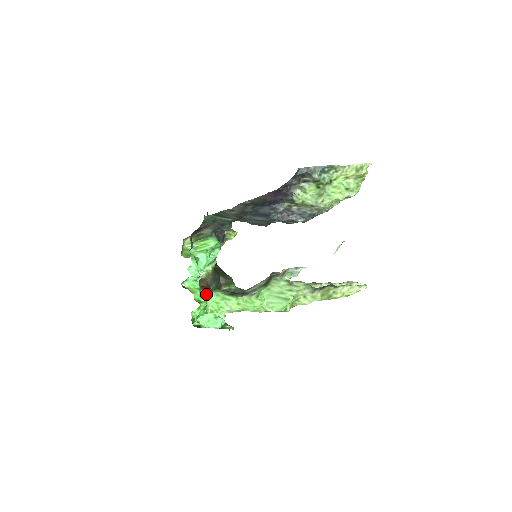
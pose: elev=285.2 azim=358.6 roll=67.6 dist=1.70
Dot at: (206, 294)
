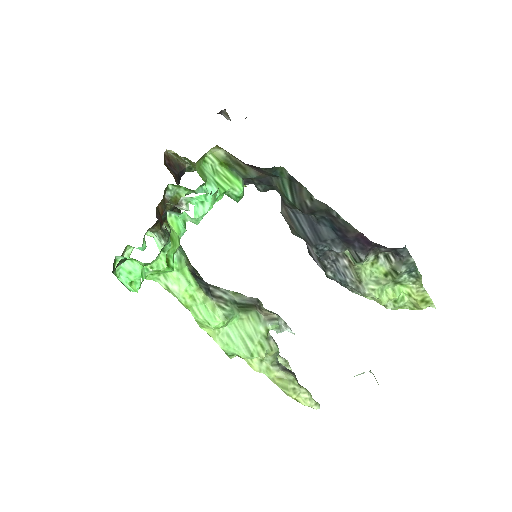
Dot at: (170, 244)
